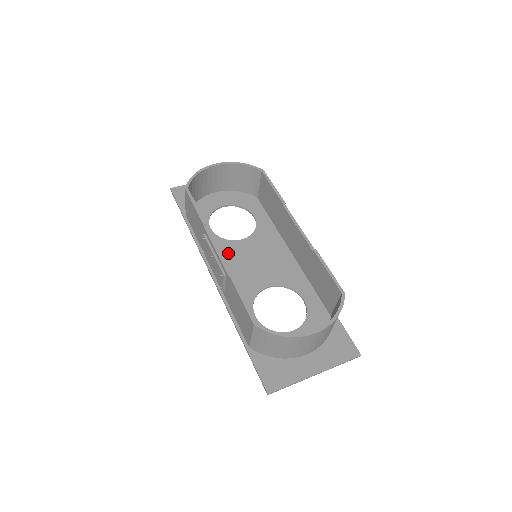
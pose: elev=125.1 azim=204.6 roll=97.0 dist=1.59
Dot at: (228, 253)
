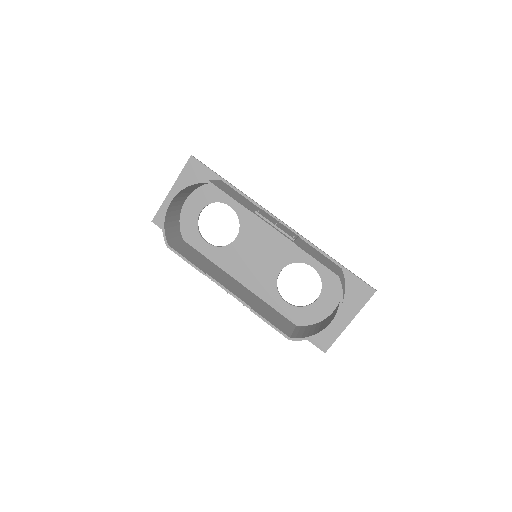
Dot at: (234, 259)
